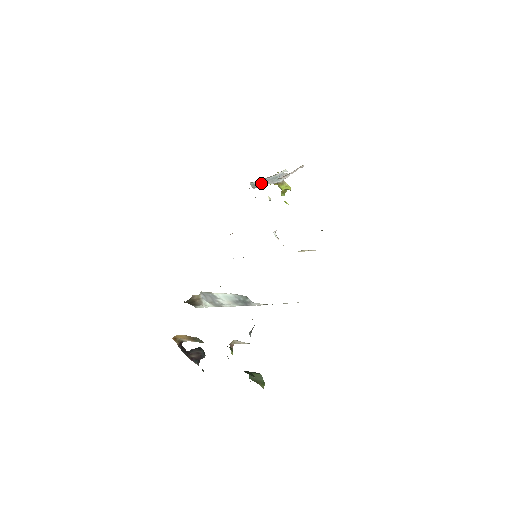
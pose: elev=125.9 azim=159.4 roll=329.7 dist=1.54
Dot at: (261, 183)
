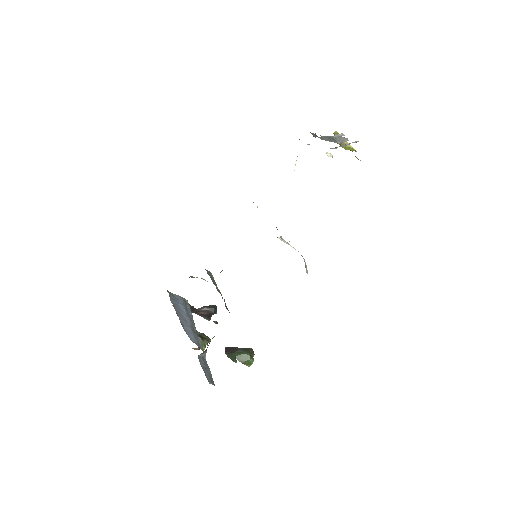
Dot at: occluded
